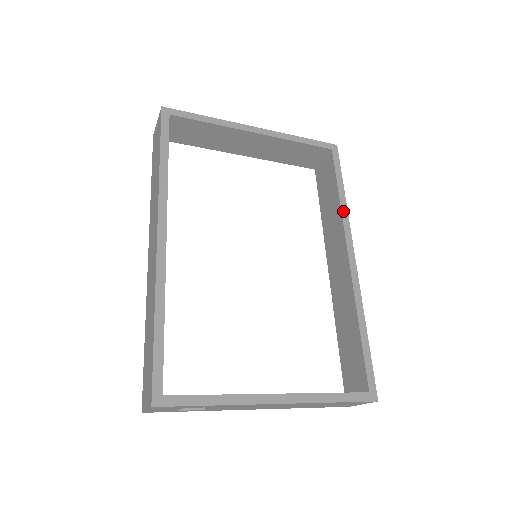
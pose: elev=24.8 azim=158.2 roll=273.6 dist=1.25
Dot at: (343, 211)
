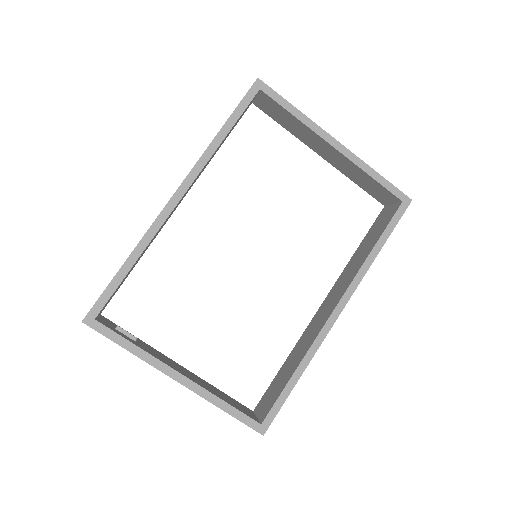
Dot at: (364, 266)
